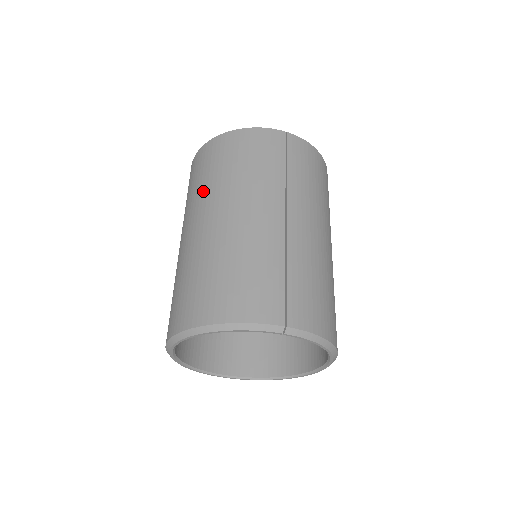
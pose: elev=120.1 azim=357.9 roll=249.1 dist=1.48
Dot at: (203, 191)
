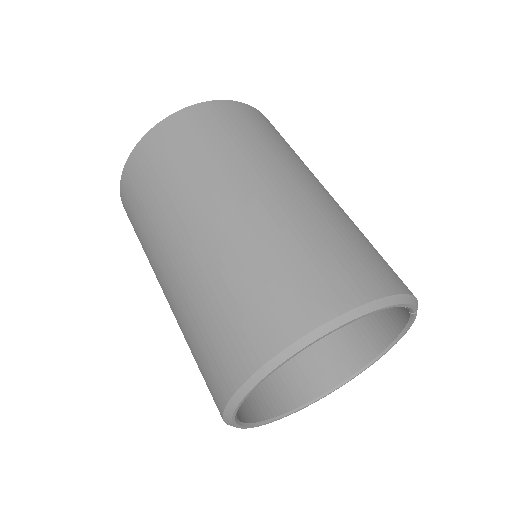
Dot at: (241, 153)
